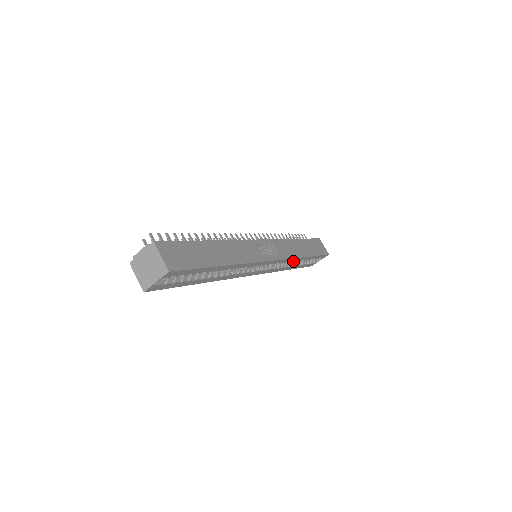
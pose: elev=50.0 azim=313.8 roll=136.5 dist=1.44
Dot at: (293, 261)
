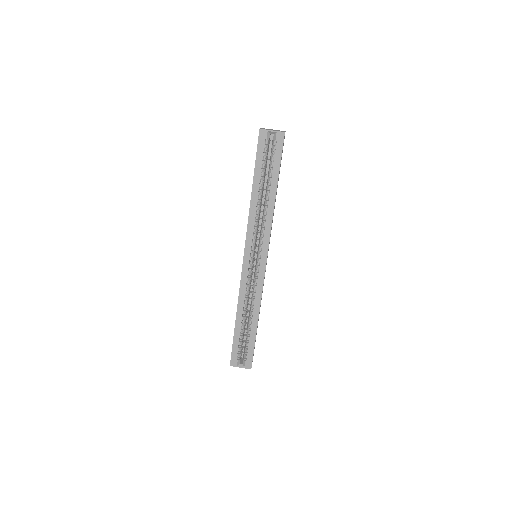
Dot at: (254, 304)
